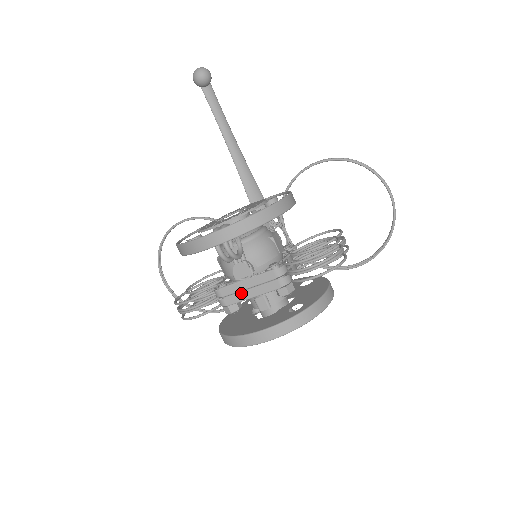
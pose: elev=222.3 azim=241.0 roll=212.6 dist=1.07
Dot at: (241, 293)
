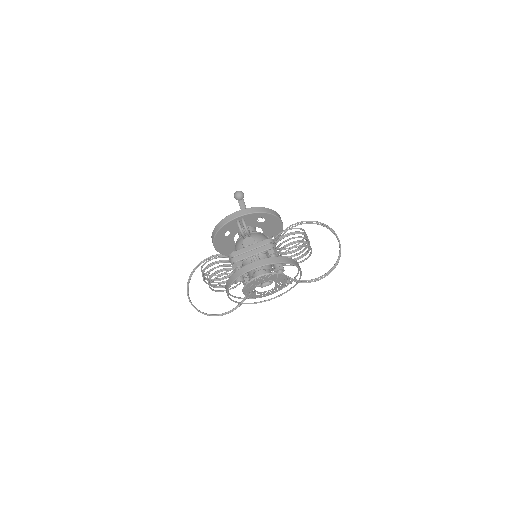
Dot at: (246, 253)
